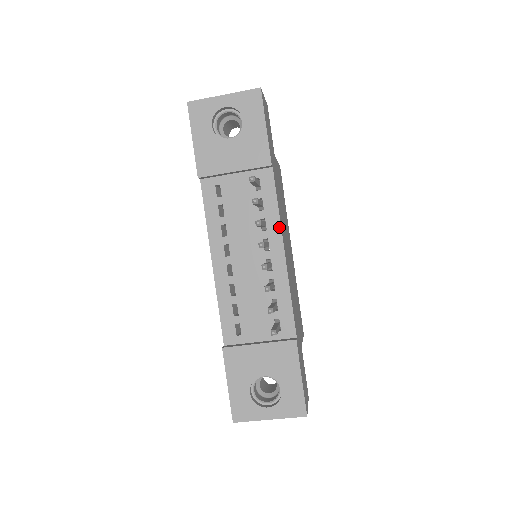
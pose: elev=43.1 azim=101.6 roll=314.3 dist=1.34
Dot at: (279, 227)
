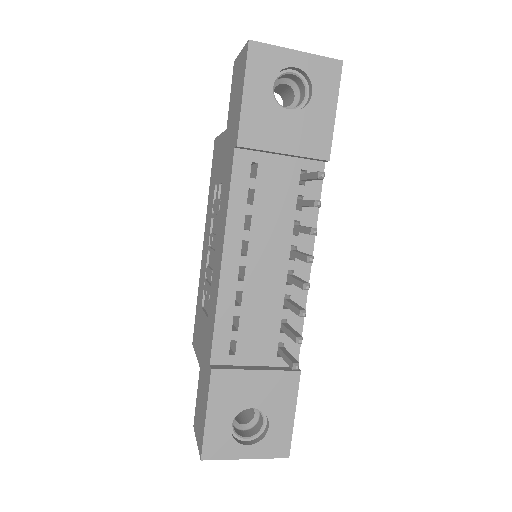
Dot at: (313, 236)
